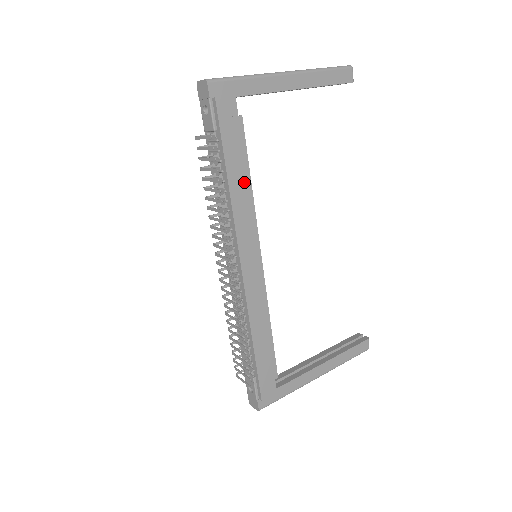
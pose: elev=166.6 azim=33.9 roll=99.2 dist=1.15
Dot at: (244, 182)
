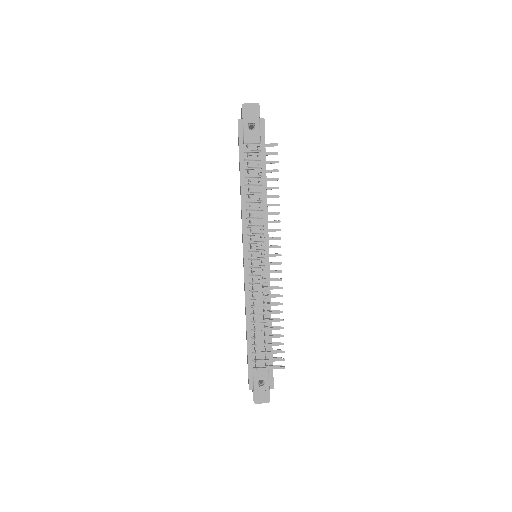
Dot at: occluded
